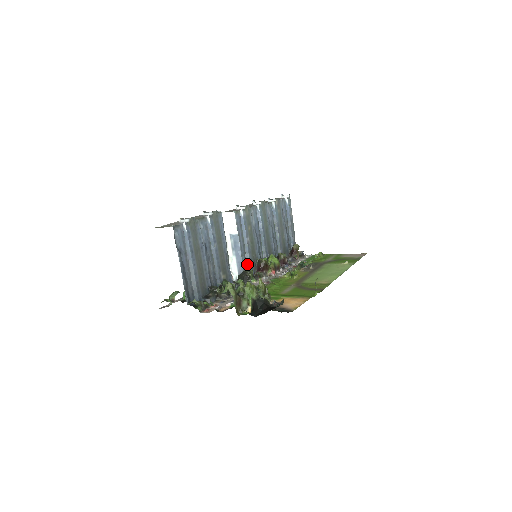
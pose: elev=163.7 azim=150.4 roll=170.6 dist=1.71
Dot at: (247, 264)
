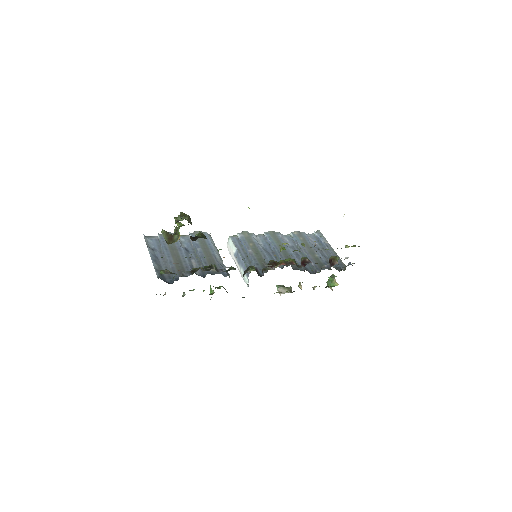
Dot at: occluded
